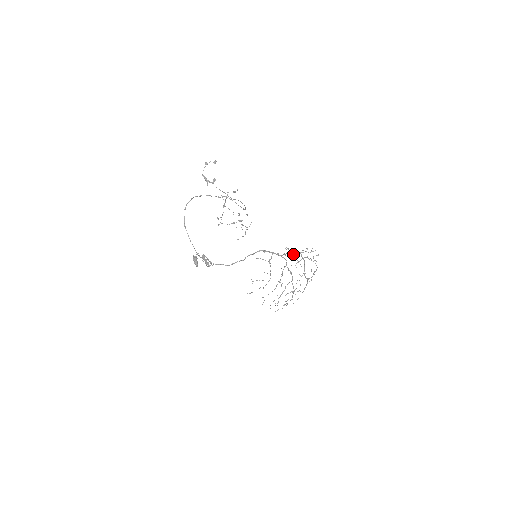
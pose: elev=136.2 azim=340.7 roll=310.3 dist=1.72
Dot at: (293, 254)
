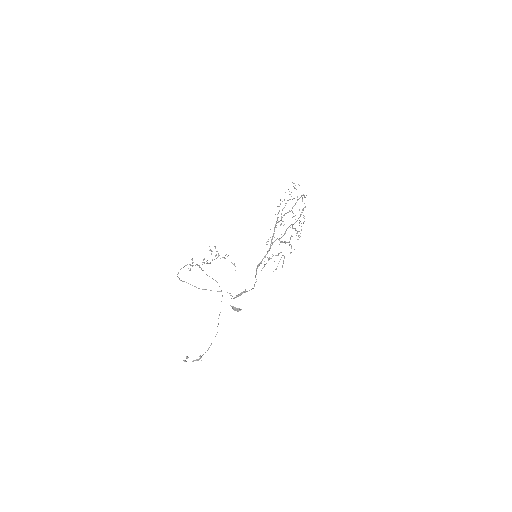
Dot at: occluded
